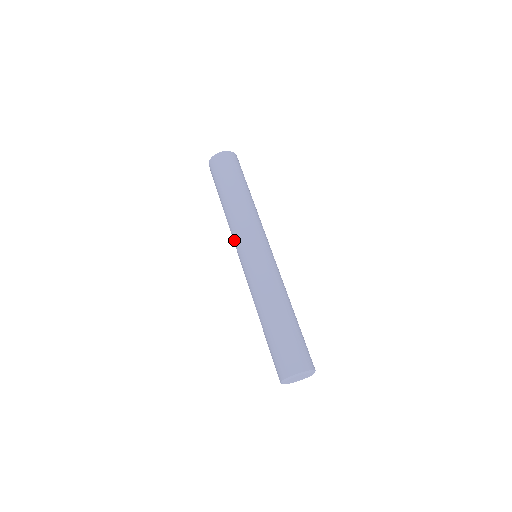
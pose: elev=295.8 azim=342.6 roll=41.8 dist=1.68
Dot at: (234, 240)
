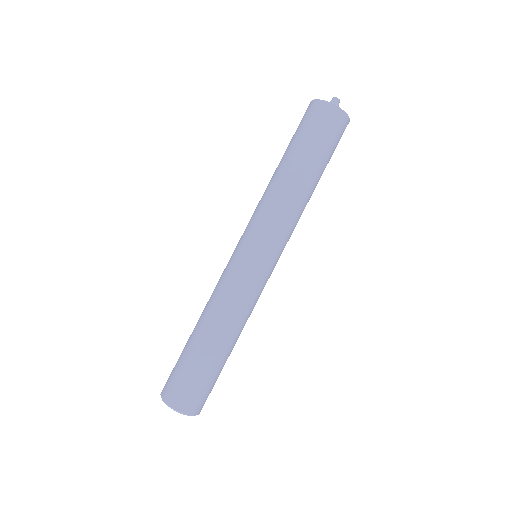
Dot at: occluded
